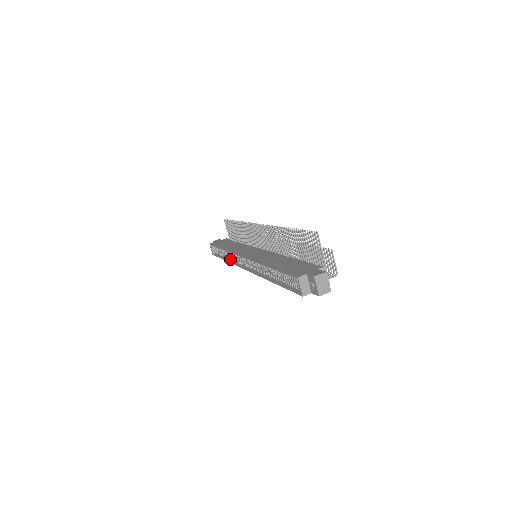
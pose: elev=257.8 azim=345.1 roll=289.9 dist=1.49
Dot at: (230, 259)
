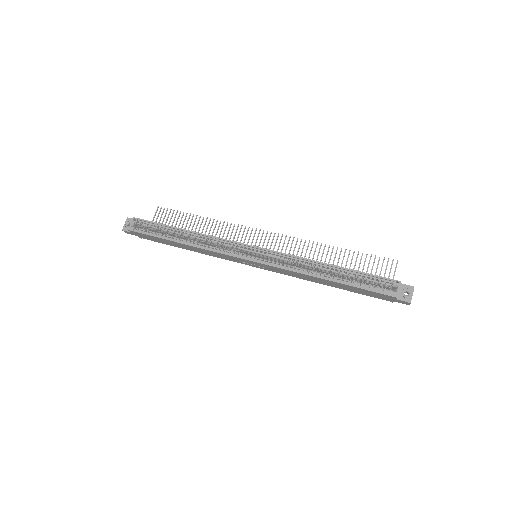
Dot at: (200, 244)
